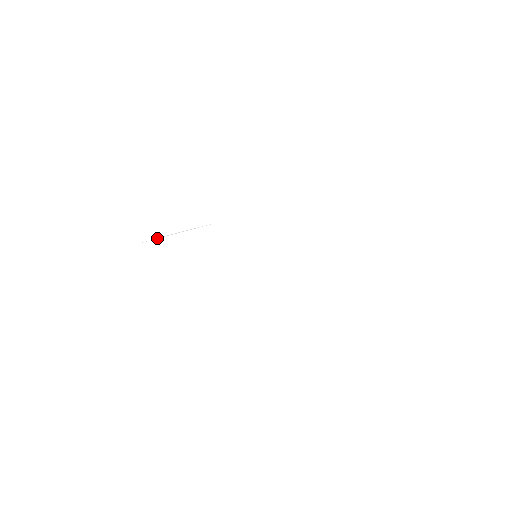
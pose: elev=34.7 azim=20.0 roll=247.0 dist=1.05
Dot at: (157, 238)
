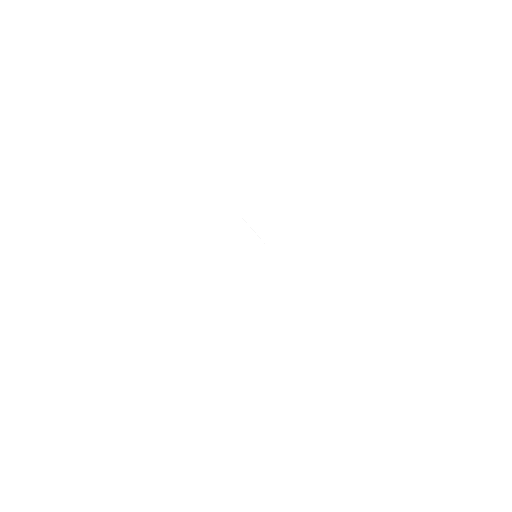
Dot at: (245, 221)
